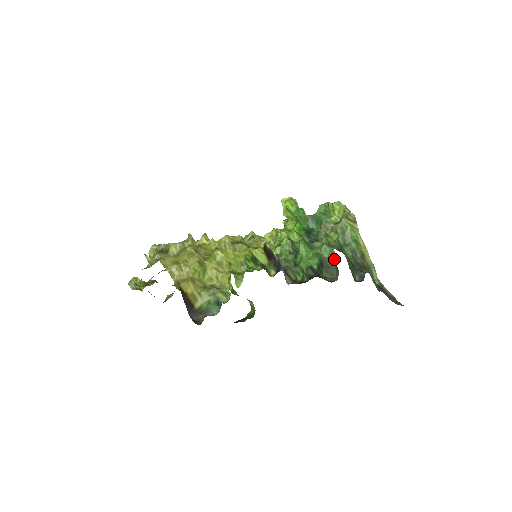
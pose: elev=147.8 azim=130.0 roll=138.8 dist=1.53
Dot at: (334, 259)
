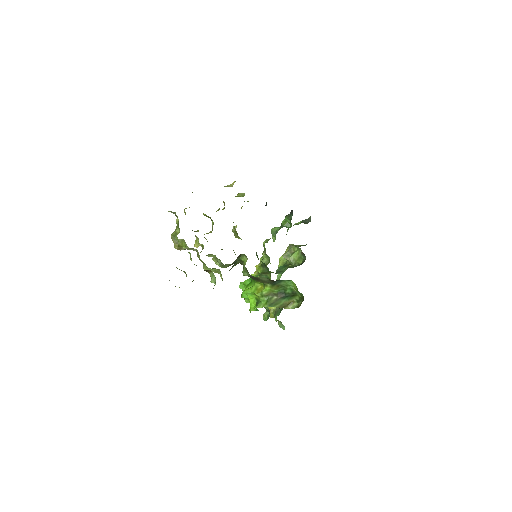
Dot at: occluded
